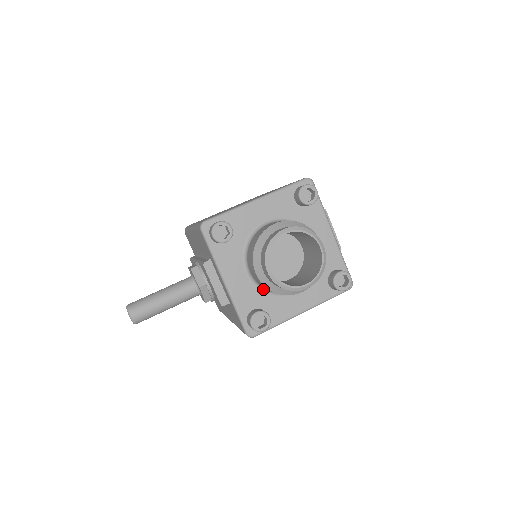
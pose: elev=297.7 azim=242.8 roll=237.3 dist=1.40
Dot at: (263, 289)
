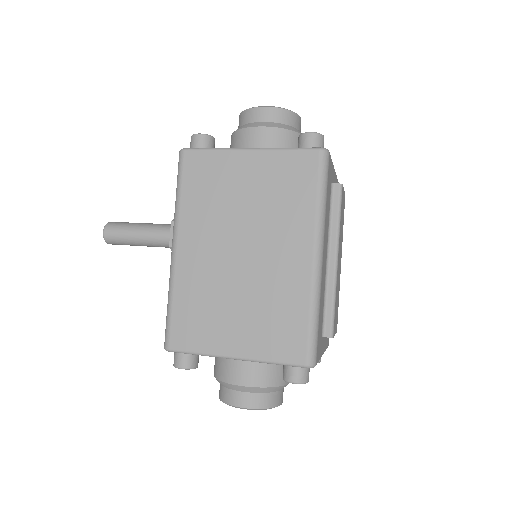
Dot at: occluded
